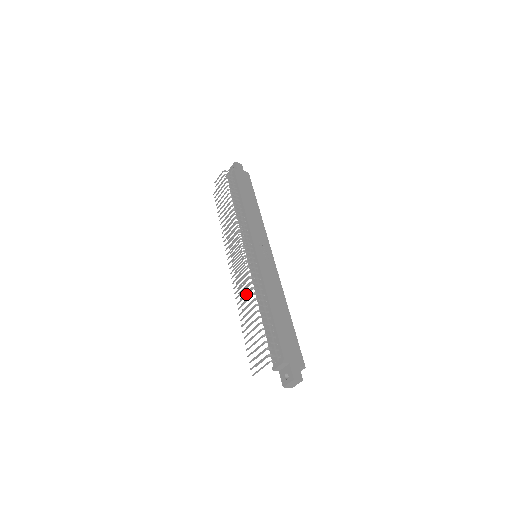
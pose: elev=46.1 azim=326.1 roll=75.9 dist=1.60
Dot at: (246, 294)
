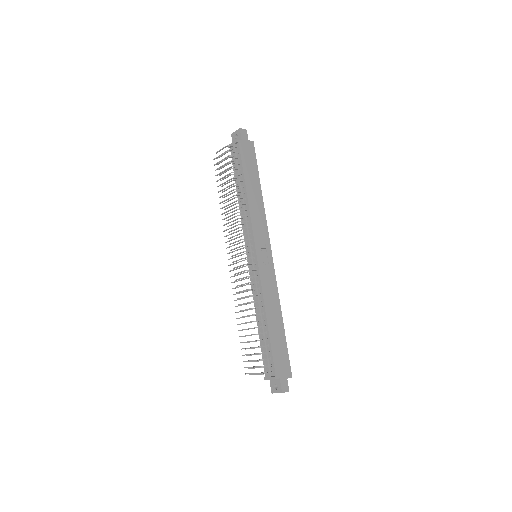
Dot at: (244, 298)
